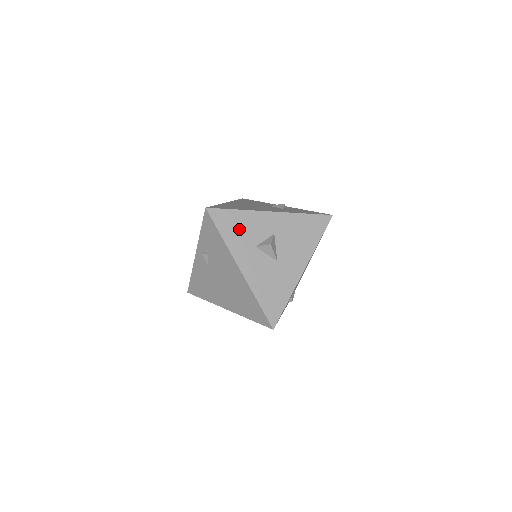
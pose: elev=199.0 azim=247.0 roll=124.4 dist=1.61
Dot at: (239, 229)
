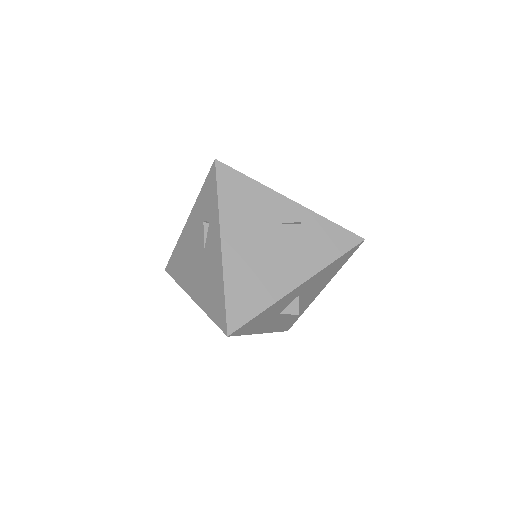
Dot at: (263, 319)
